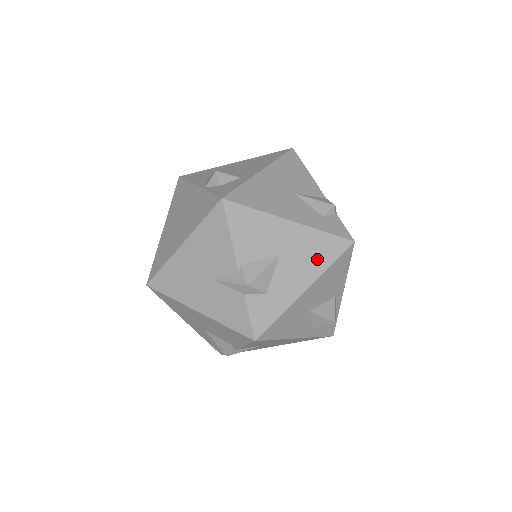
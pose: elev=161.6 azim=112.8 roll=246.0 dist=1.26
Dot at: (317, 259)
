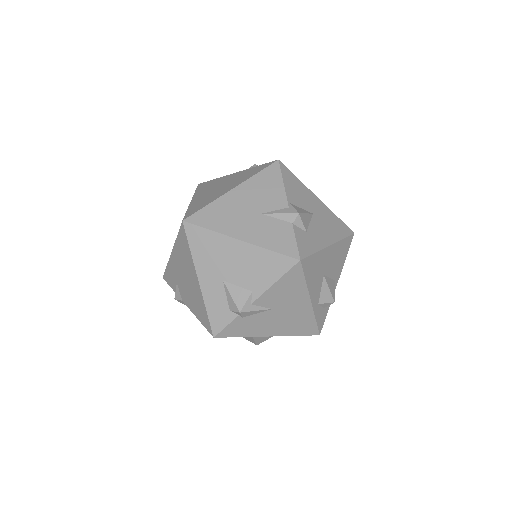
Dot at: (335, 230)
